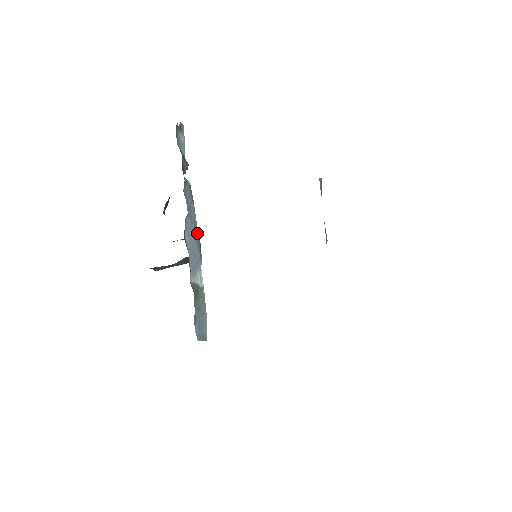
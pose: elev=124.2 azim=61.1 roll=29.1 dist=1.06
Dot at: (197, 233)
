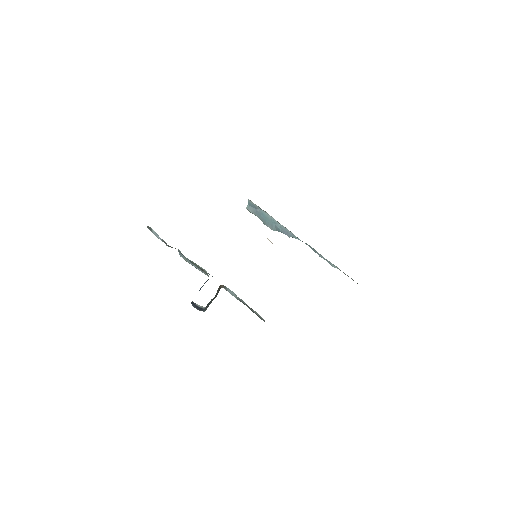
Dot at: (208, 276)
